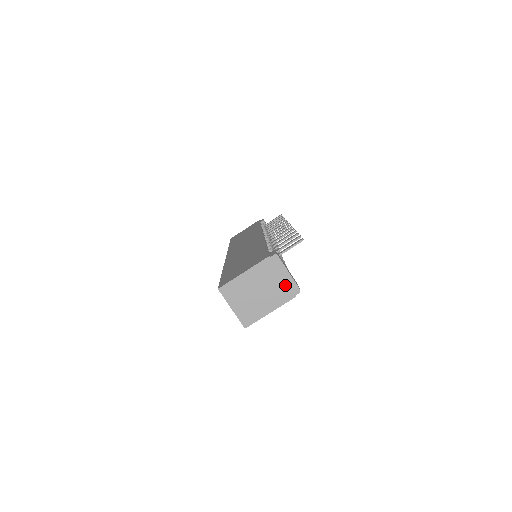
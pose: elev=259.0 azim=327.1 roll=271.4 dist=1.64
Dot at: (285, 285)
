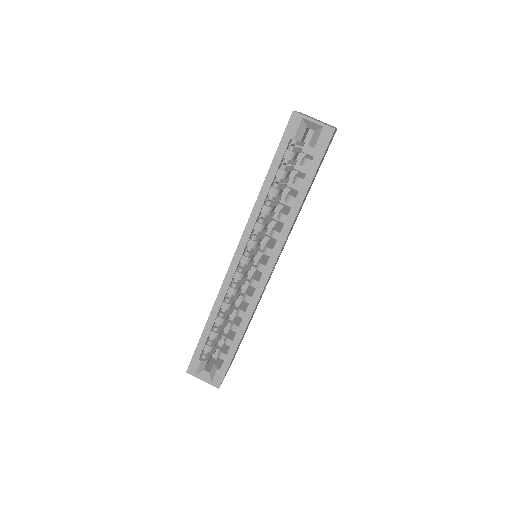
Dot at: occluded
